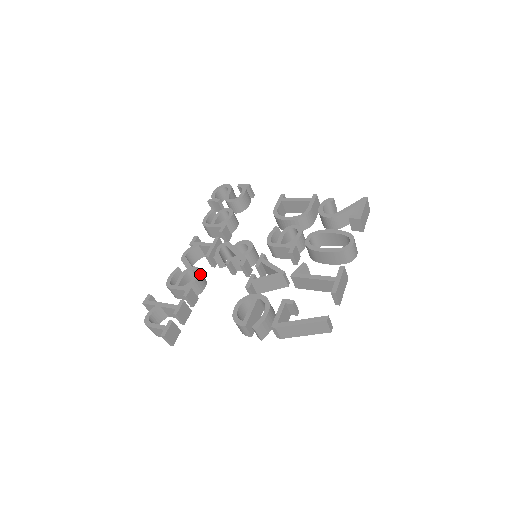
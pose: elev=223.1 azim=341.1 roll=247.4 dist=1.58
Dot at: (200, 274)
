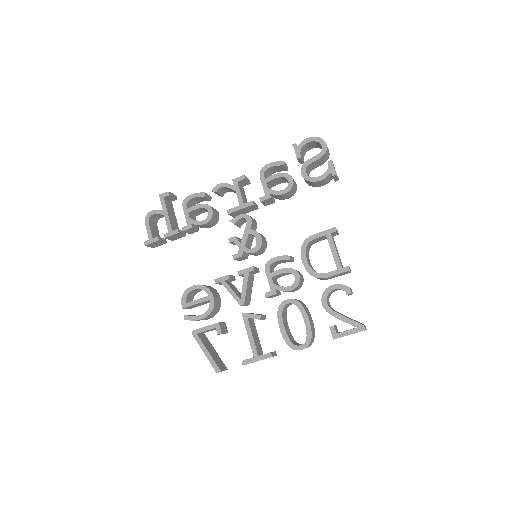
Dot at: (209, 222)
